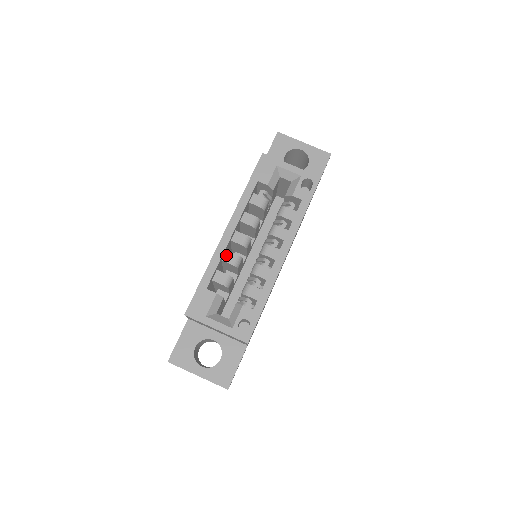
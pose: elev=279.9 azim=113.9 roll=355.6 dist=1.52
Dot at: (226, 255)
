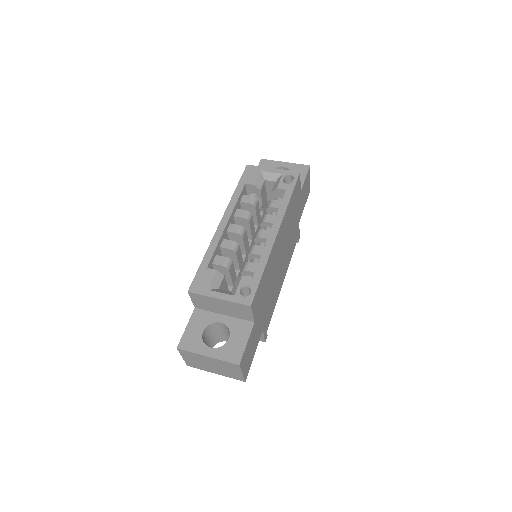
Dot at: (223, 243)
